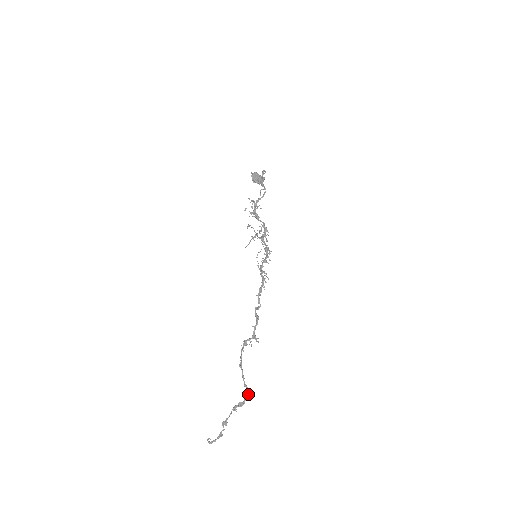
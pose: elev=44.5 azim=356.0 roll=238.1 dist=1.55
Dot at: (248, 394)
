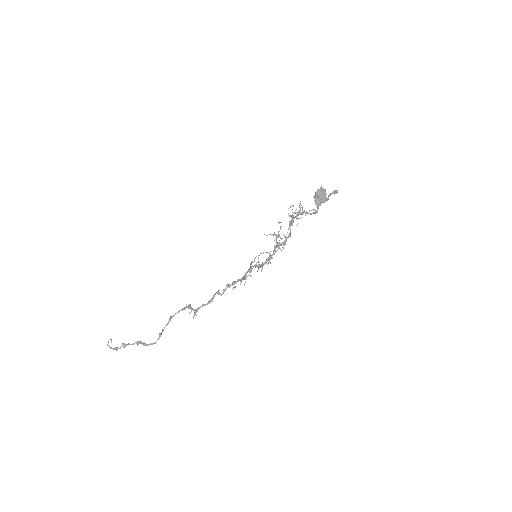
Dot at: (155, 343)
